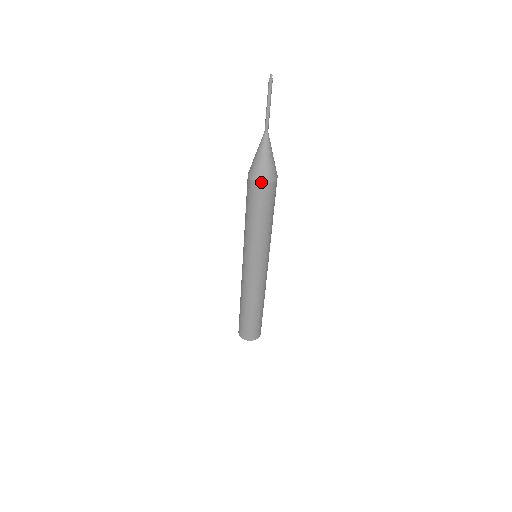
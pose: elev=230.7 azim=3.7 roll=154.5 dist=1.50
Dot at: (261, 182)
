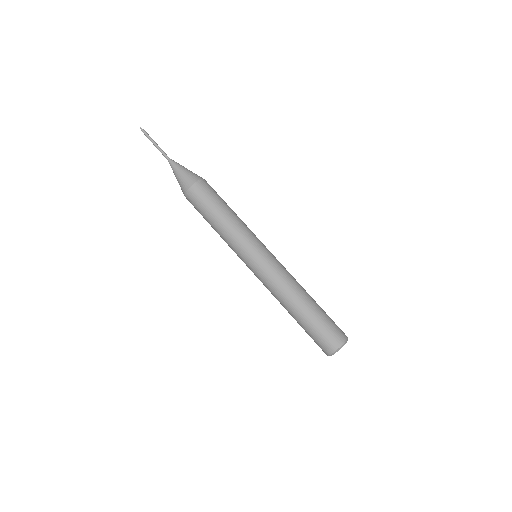
Dot at: (192, 185)
